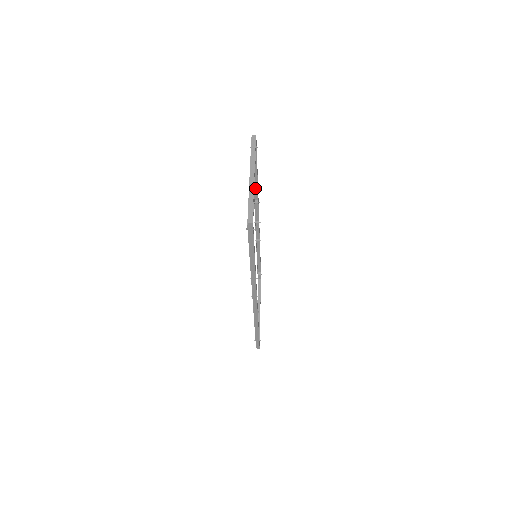
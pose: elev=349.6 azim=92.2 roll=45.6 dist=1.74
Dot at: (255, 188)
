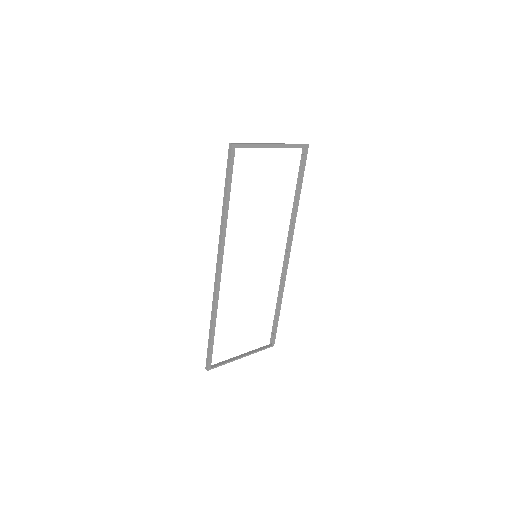
Dot at: (296, 207)
